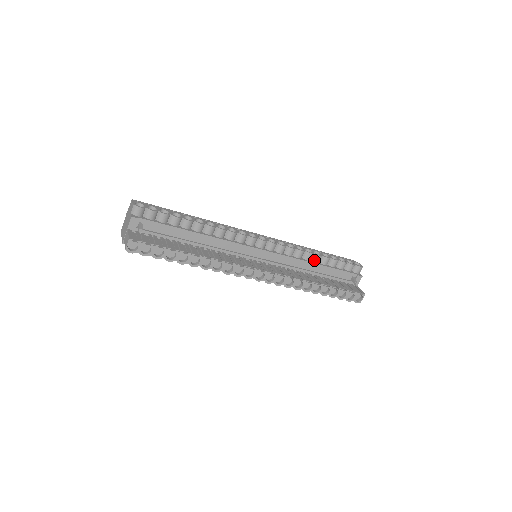
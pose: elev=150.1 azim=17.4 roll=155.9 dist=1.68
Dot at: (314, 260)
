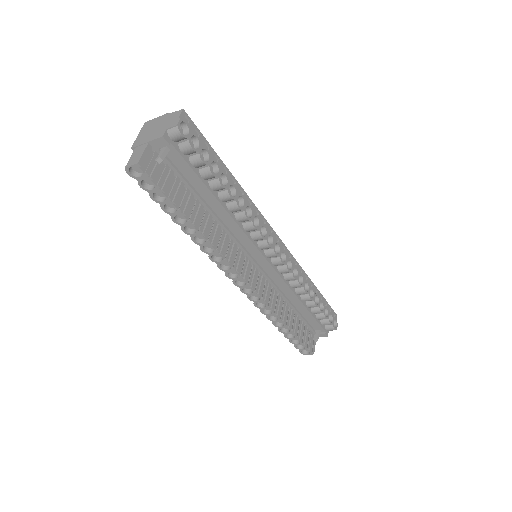
Dot at: (303, 297)
